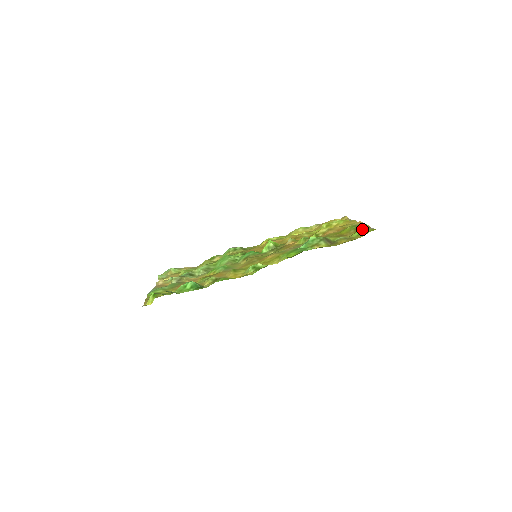
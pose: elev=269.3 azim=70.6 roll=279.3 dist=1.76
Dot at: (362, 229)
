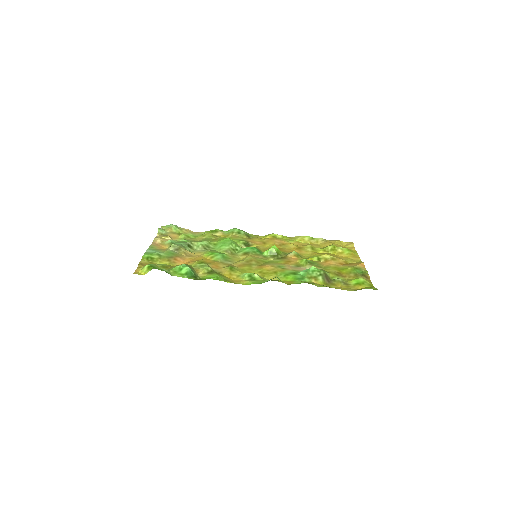
Dot at: (361, 279)
